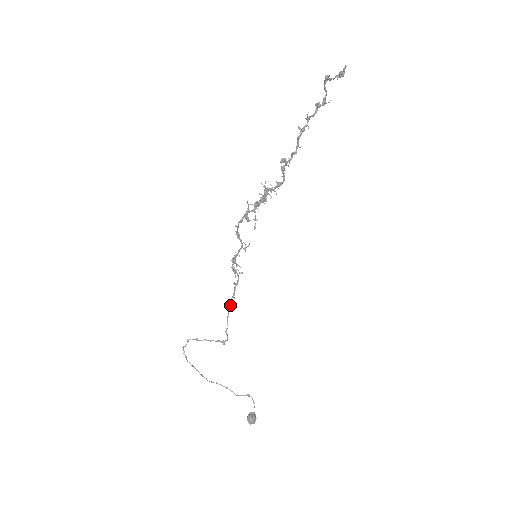
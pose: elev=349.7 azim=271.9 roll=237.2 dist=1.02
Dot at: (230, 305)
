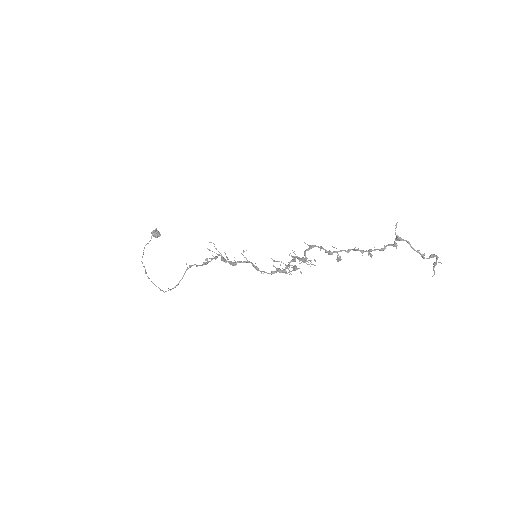
Dot at: (207, 263)
